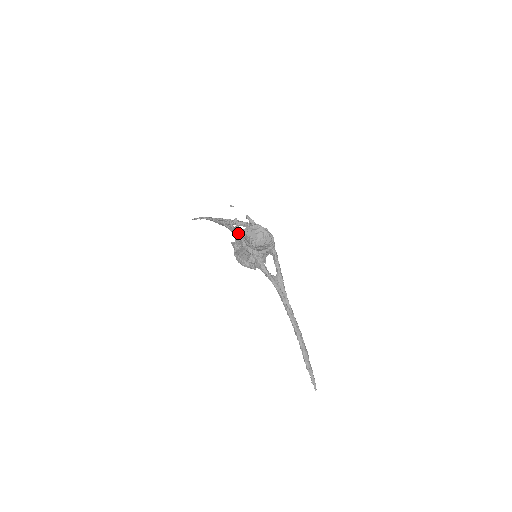
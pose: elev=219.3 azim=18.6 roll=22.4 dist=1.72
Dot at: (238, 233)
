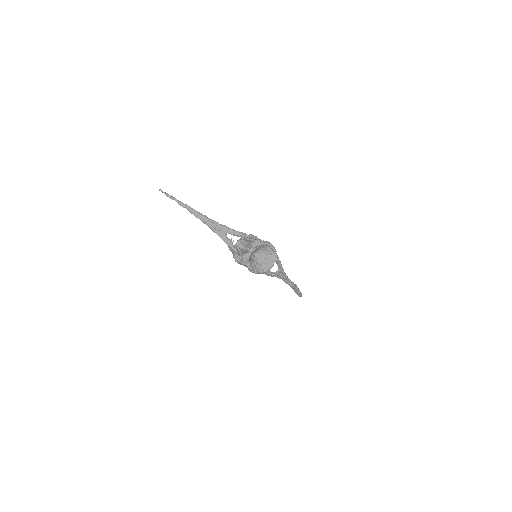
Dot at: (242, 259)
